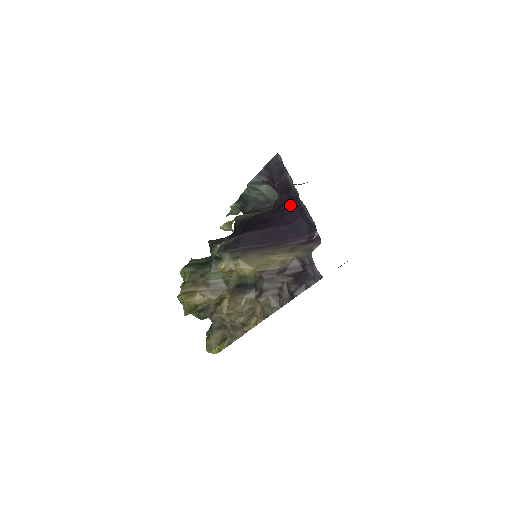
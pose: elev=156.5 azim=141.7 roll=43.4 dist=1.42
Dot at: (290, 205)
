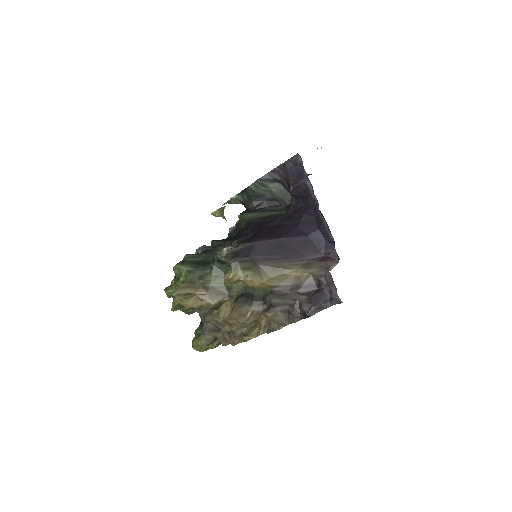
Dot at: (306, 214)
